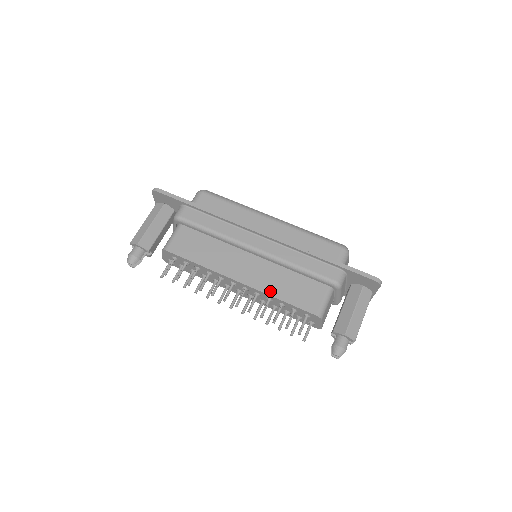
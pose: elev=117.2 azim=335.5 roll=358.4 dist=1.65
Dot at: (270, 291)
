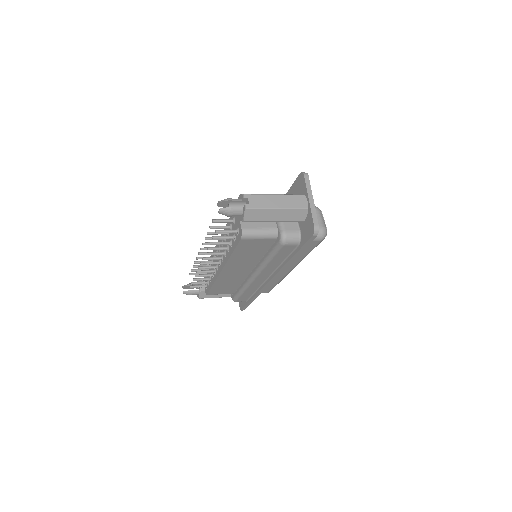
Dot at: occluded
